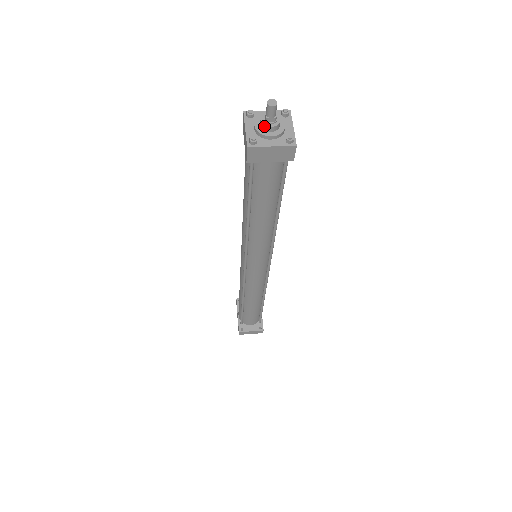
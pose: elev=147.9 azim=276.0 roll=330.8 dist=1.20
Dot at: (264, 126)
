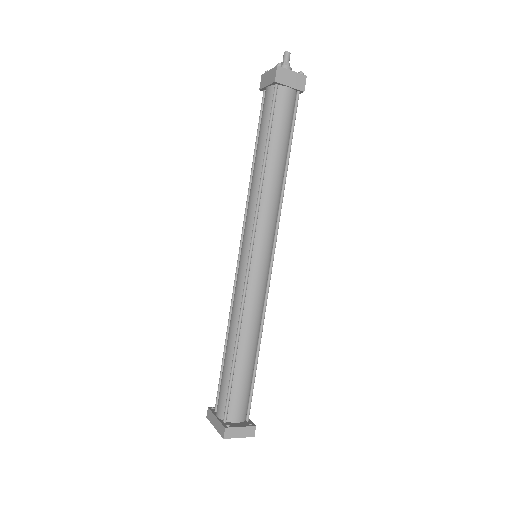
Dot at: (283, 66)
